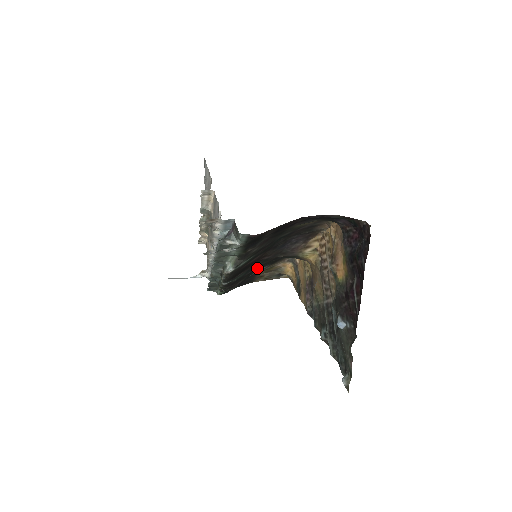
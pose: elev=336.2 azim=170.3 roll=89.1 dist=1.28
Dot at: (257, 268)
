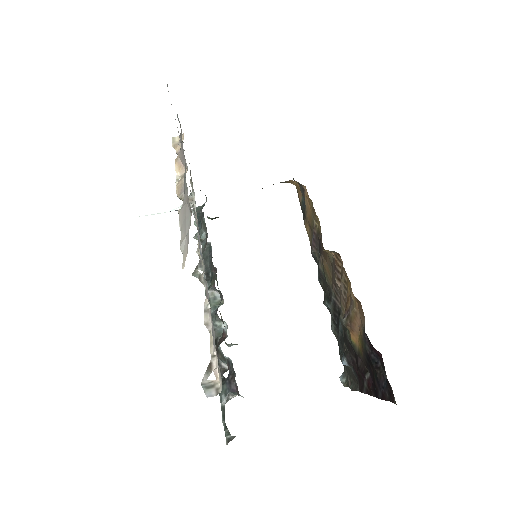
Dot at: occluded
